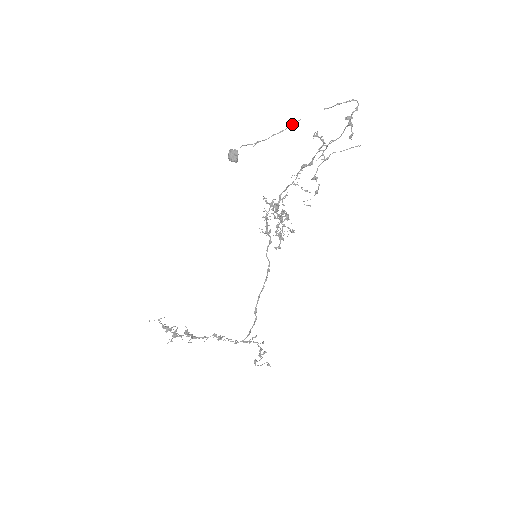
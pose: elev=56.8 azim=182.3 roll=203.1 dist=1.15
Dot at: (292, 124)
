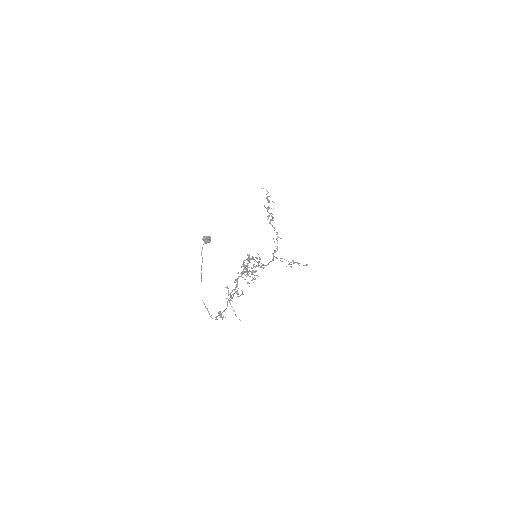
Dot at: (201, 280)
